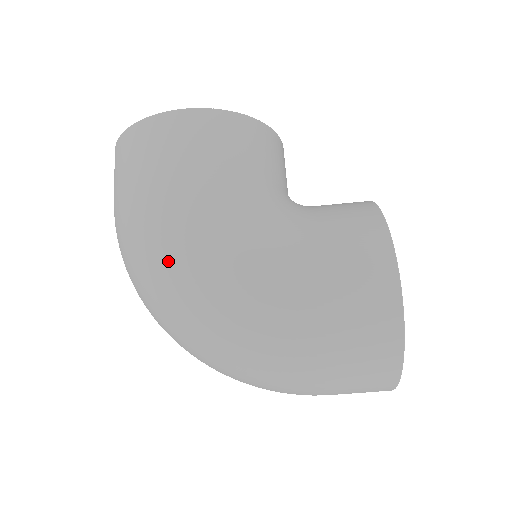
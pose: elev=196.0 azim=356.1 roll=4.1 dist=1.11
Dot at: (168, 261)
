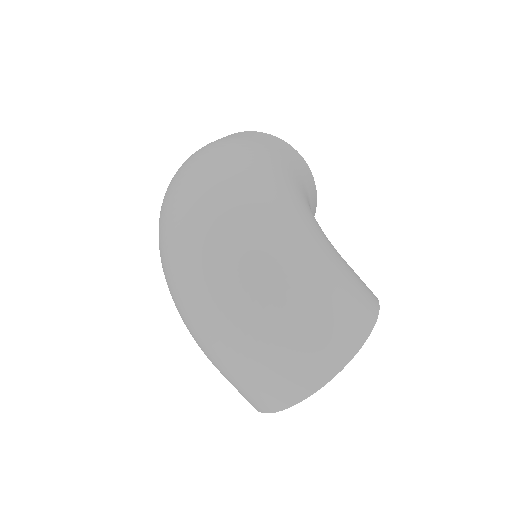
Dot at: (260, 171)
